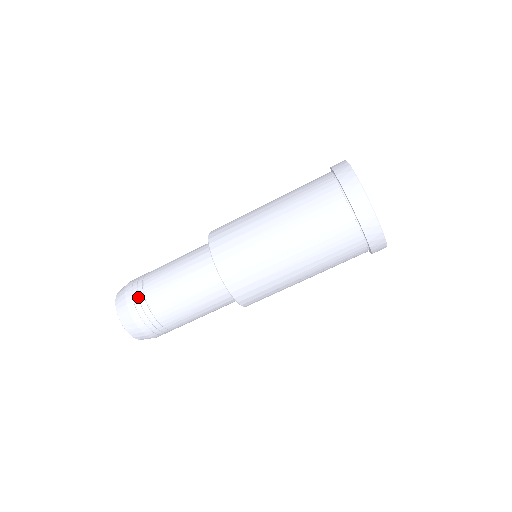
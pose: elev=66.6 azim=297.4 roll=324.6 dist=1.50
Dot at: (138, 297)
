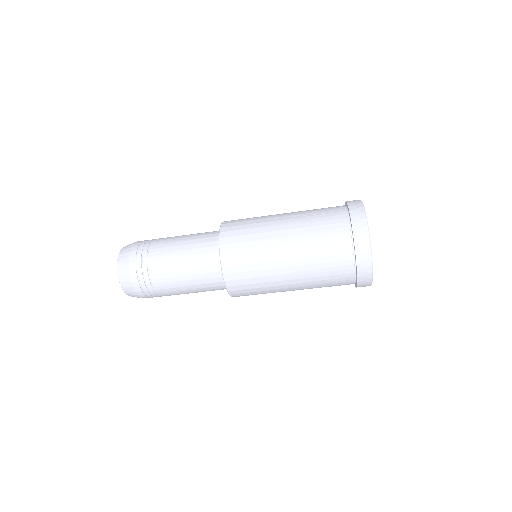
Dot at: (145, 285)
